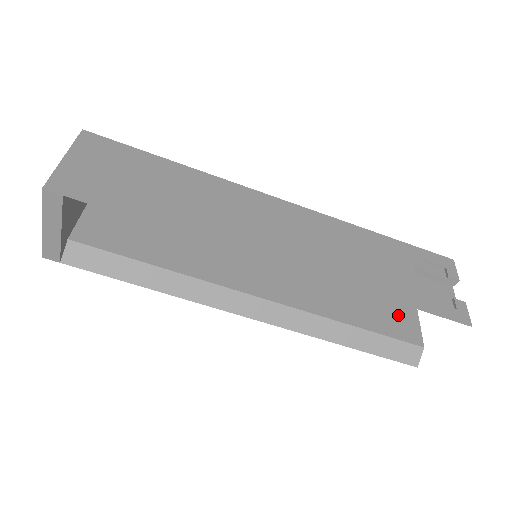
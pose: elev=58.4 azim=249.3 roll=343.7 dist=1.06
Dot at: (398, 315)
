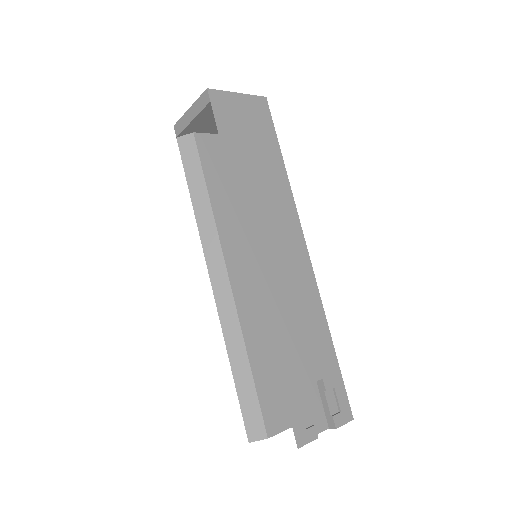
Dot at: (283, 405)
